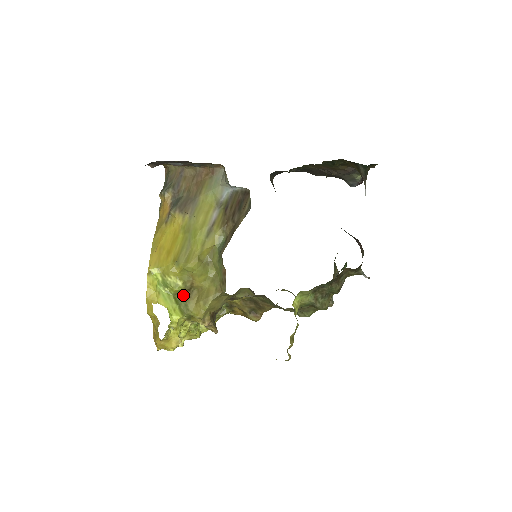
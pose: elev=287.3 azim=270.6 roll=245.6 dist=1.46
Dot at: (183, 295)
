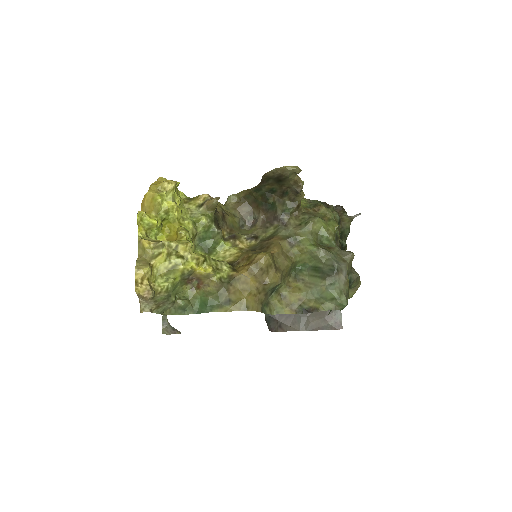
Dot at: occluded
